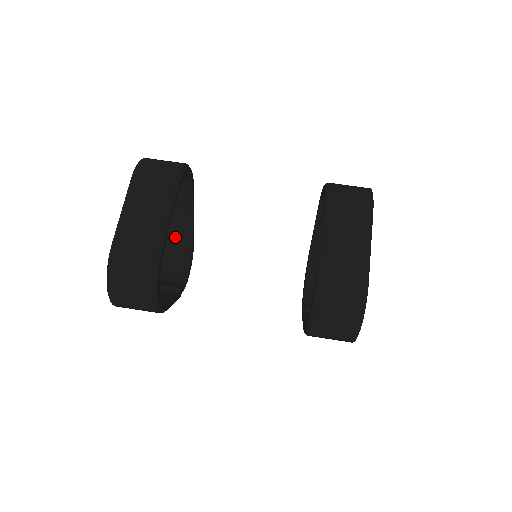
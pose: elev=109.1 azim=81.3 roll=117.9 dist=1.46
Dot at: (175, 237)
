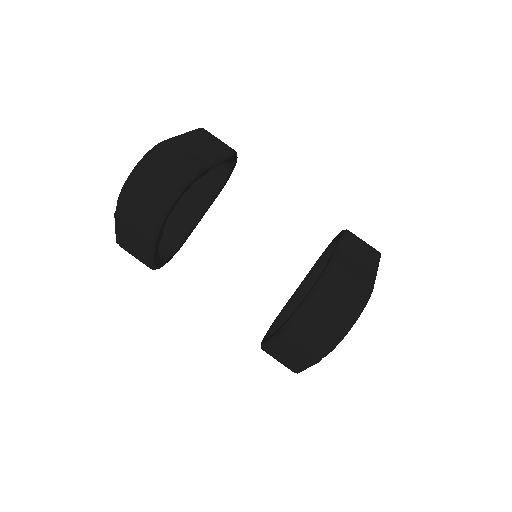
Dot at: (172, 227)
